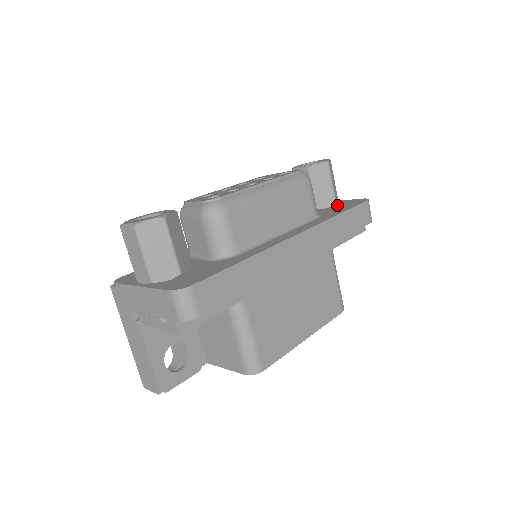
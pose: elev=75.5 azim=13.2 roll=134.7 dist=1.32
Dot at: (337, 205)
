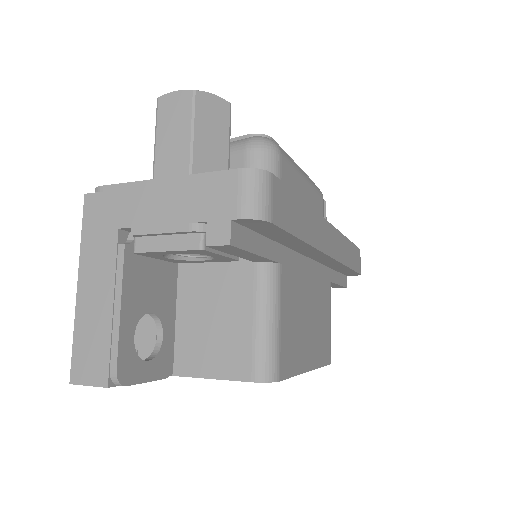
Dot at: occluded
